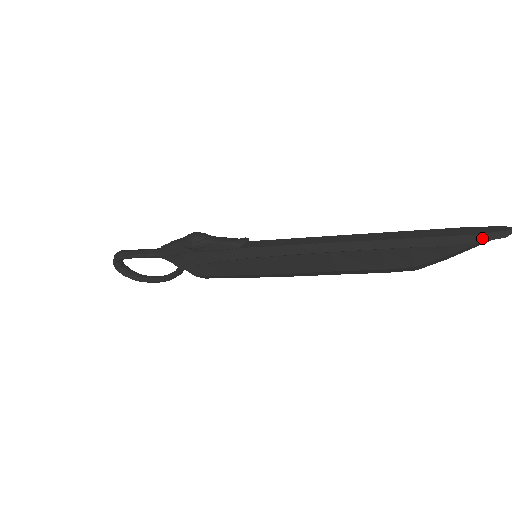
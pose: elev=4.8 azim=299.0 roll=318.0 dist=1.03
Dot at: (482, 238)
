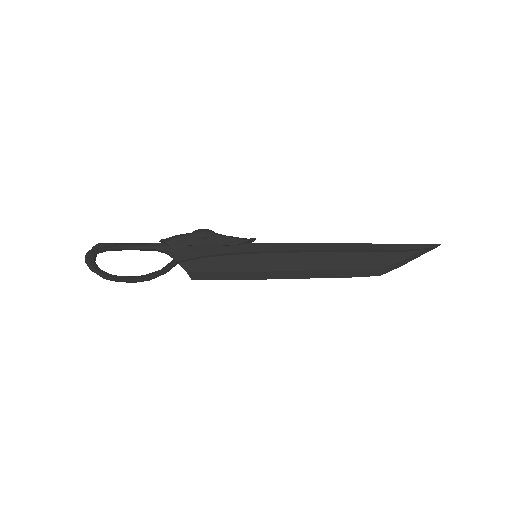
Dot at: (424, 246)
